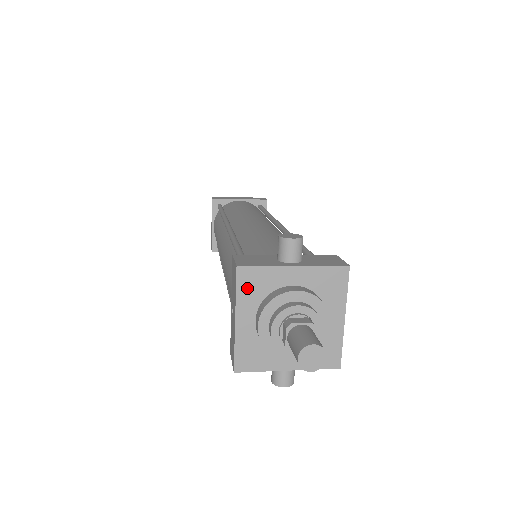
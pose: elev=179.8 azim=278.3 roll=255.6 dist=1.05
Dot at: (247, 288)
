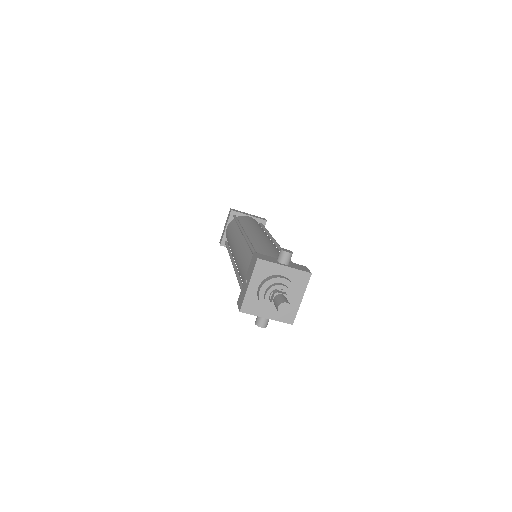
Dot at: (259, 270)
